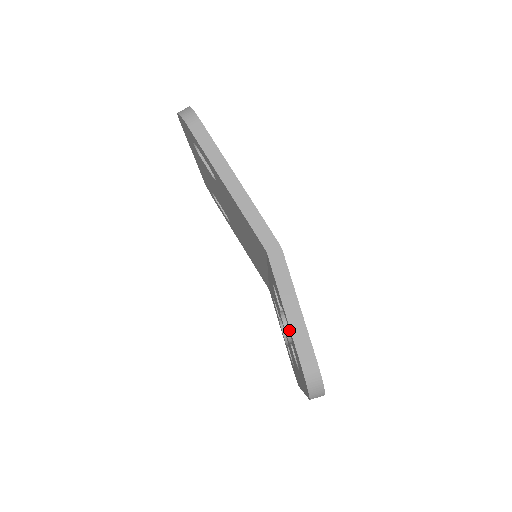
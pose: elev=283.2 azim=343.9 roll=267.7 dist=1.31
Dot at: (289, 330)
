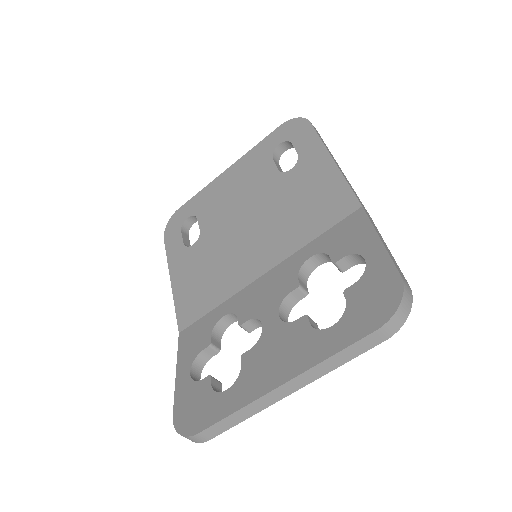
Dot at: (372, 261)
